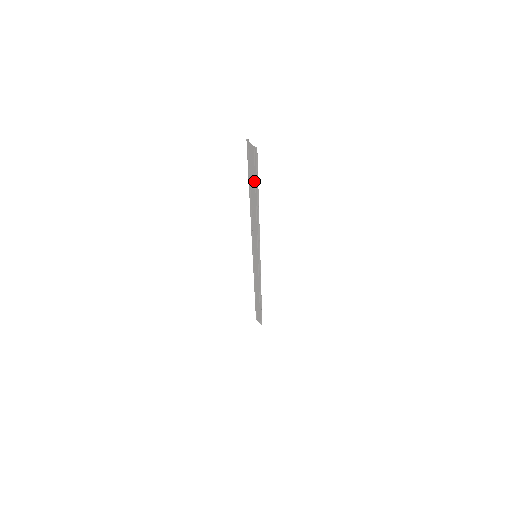
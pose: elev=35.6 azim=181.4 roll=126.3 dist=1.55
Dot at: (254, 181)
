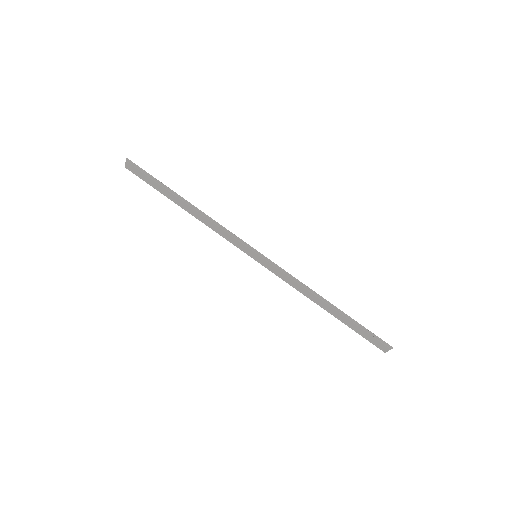
Dot at: (159, 185)
